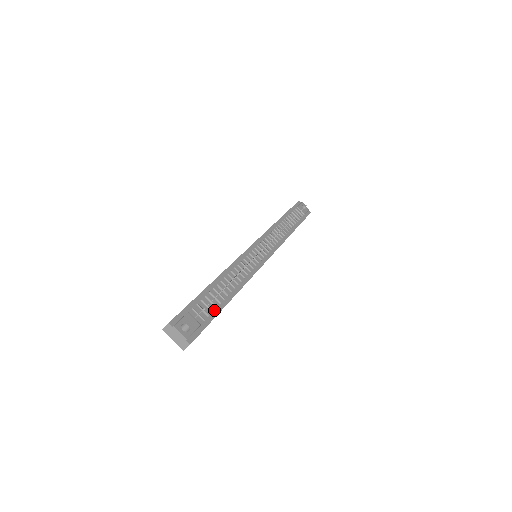
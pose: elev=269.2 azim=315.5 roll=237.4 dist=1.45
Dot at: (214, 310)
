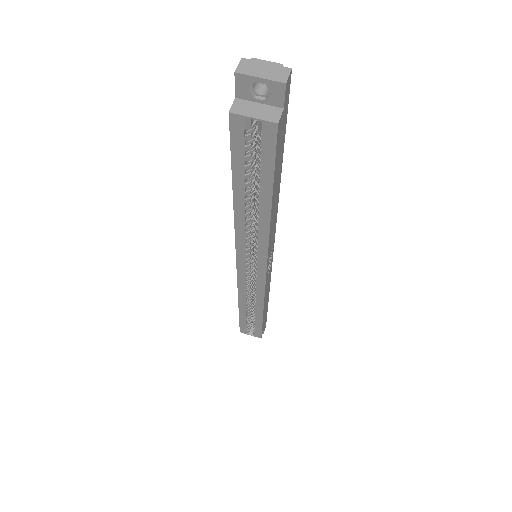
Dot at: occluded
